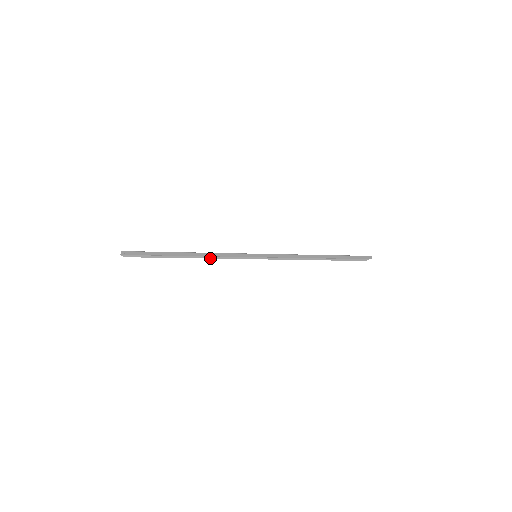
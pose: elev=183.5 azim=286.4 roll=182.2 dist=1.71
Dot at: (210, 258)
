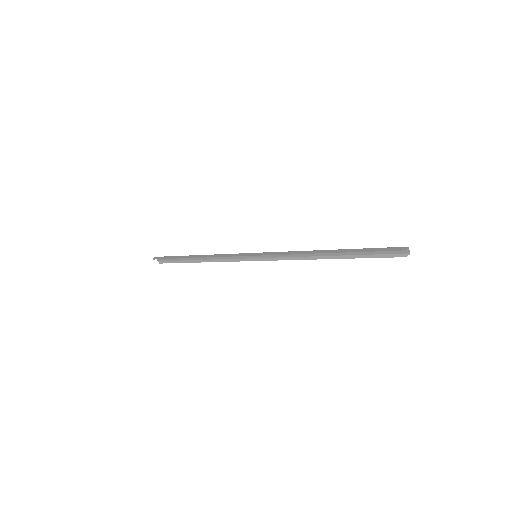
Dot at: (218, 261)
